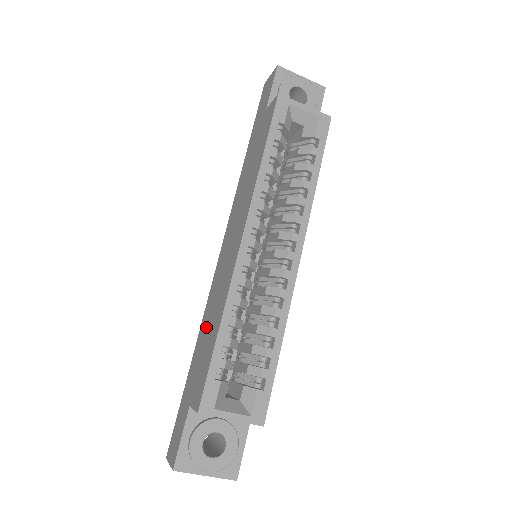
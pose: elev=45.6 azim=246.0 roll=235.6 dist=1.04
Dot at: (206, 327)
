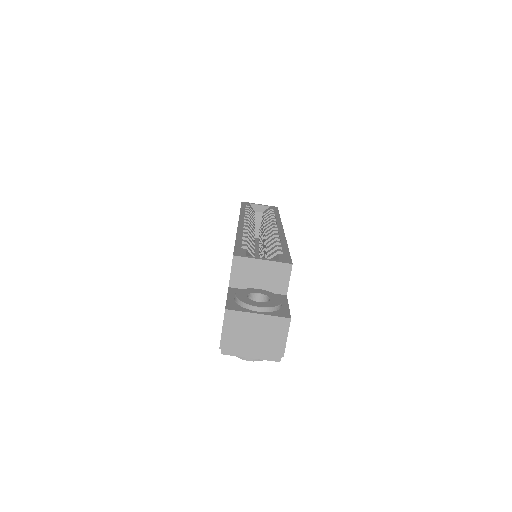
Dot at: occluded
